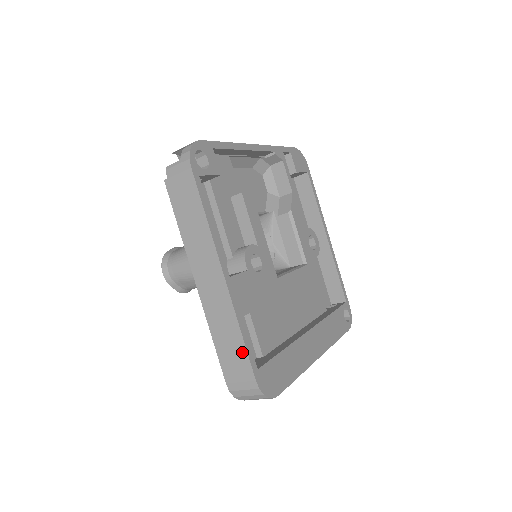
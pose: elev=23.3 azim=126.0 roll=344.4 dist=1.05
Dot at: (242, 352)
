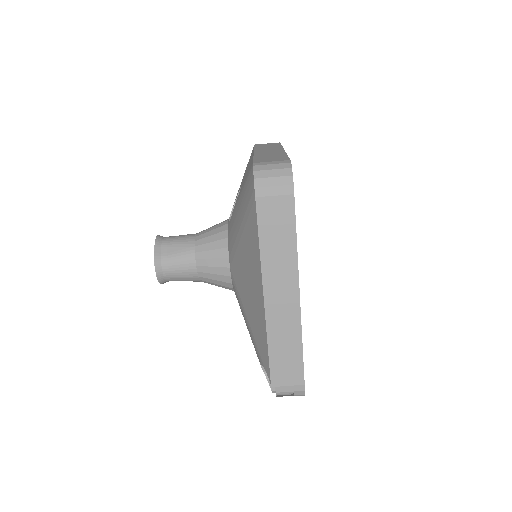
Dot at: (283, 157)
